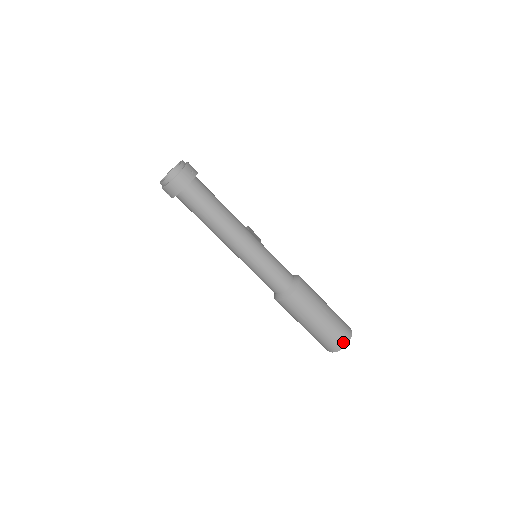
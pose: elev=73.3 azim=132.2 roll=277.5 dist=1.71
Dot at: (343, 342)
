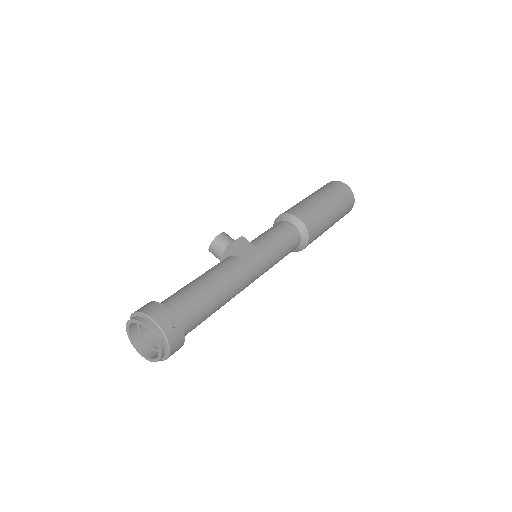
Dot at: (351, 207)
